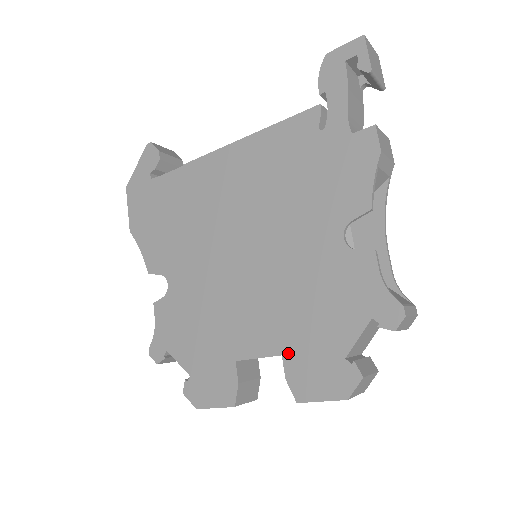
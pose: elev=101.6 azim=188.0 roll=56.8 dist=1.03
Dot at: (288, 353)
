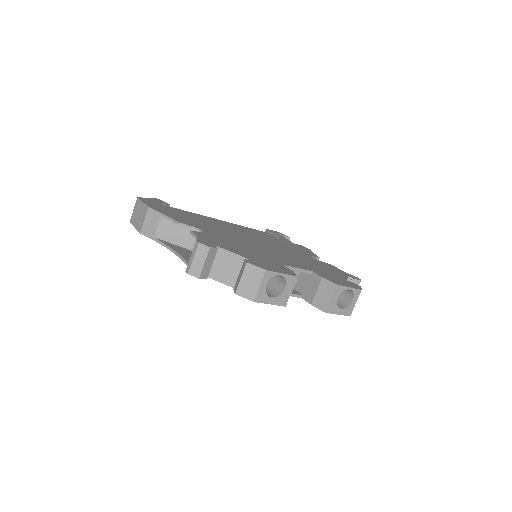
Dot at: (316, 272)
